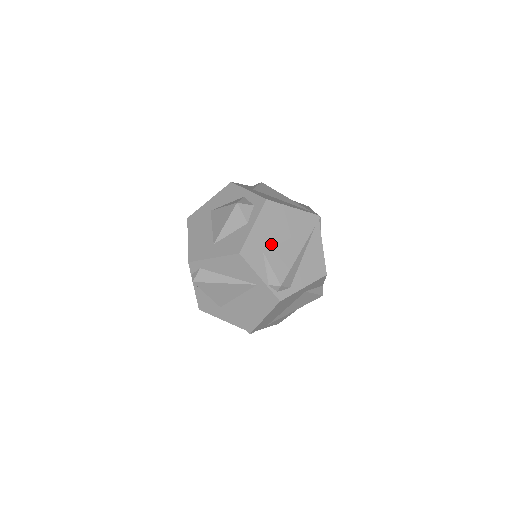
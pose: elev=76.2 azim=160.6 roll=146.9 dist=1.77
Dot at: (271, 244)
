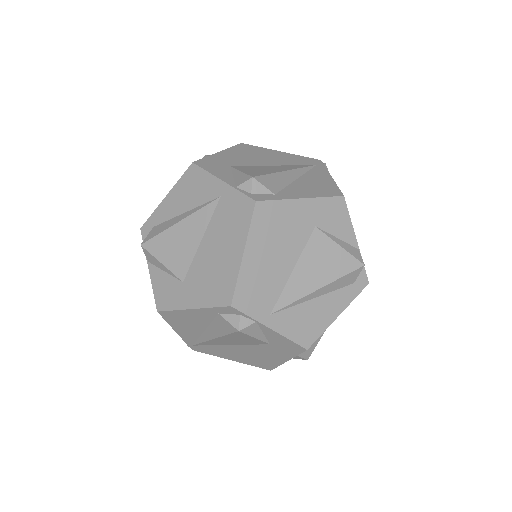
Dot at: (245, 165)
